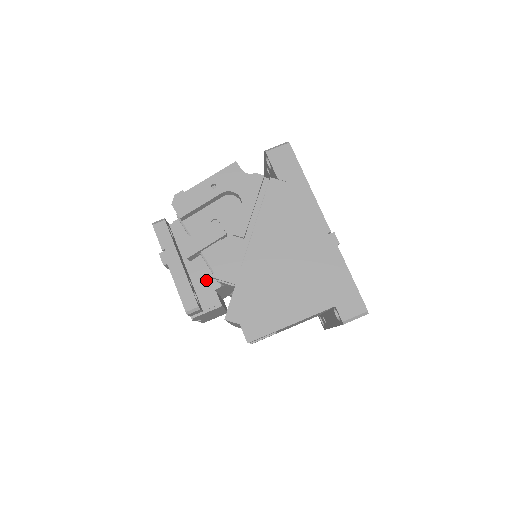
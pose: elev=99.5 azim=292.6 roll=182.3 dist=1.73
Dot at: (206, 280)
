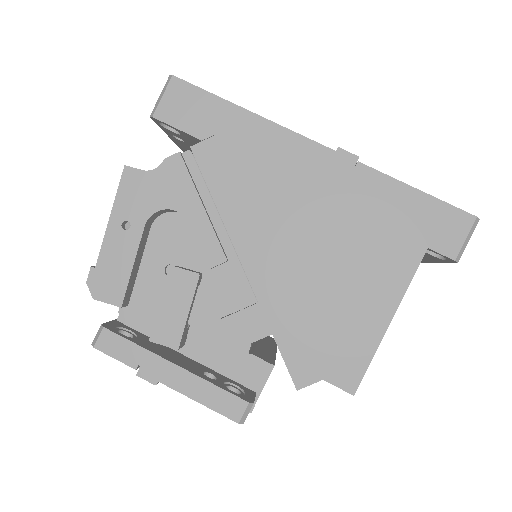
Dot at: (226, 350)
